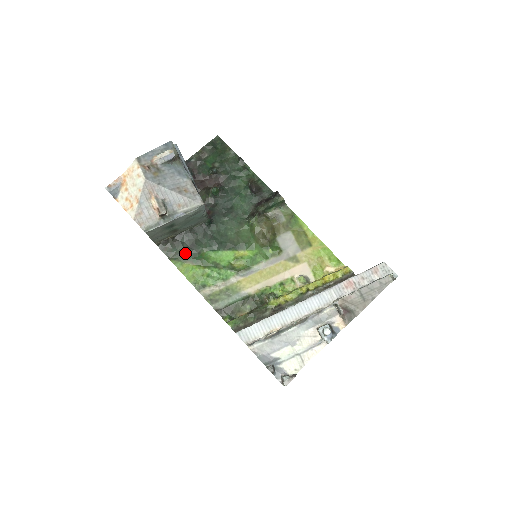
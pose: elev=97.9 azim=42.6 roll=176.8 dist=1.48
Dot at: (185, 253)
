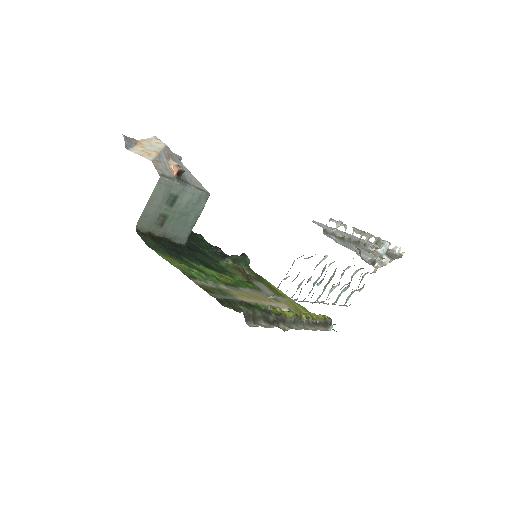
Dot at: (167, 250)
